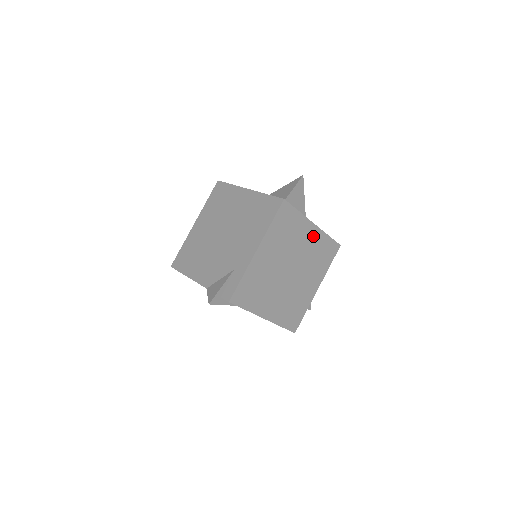
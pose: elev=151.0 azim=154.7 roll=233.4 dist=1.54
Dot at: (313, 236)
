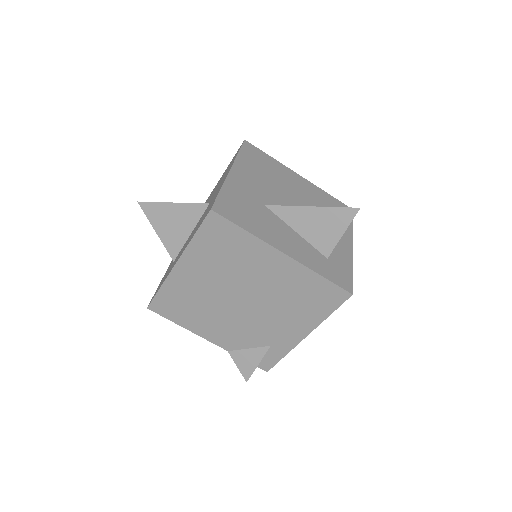
Dot at: occluded
